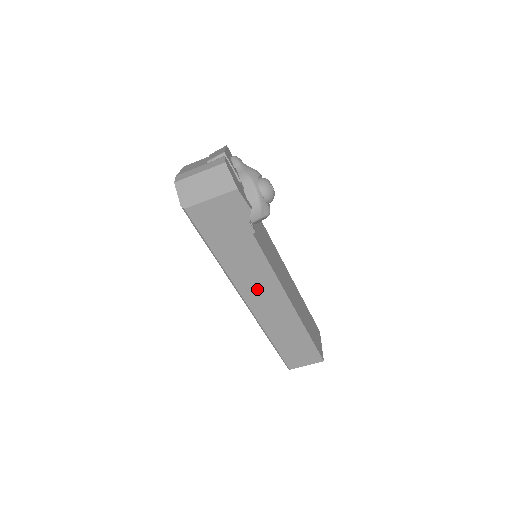
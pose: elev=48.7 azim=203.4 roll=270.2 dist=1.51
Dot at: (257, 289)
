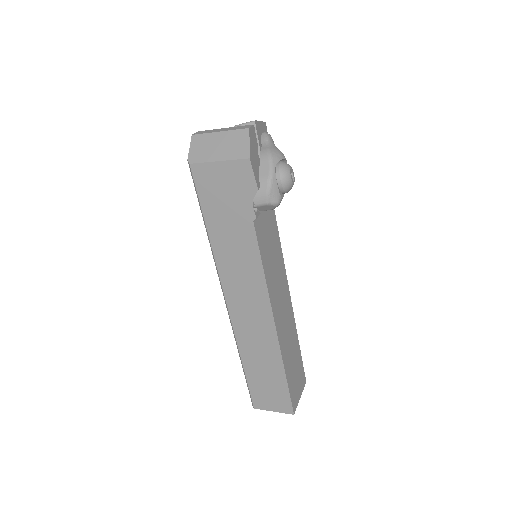
Dot at: (242, 291)
